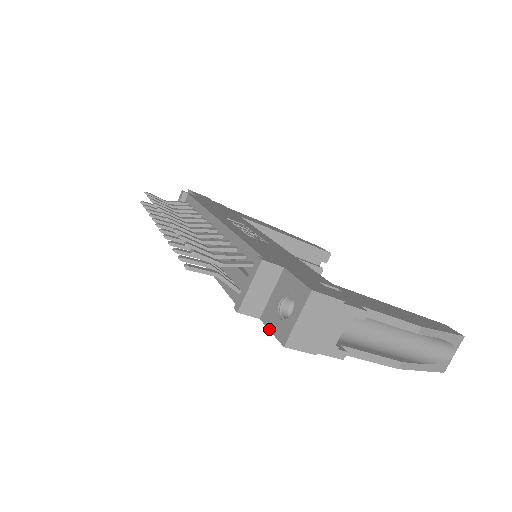
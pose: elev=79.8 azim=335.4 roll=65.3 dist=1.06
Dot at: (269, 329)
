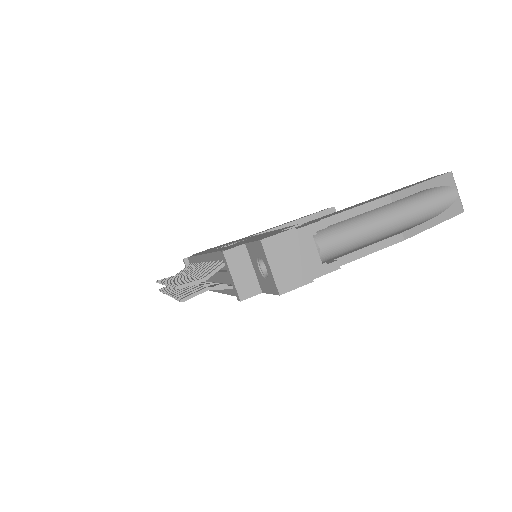
Dot at: (268, 293)
